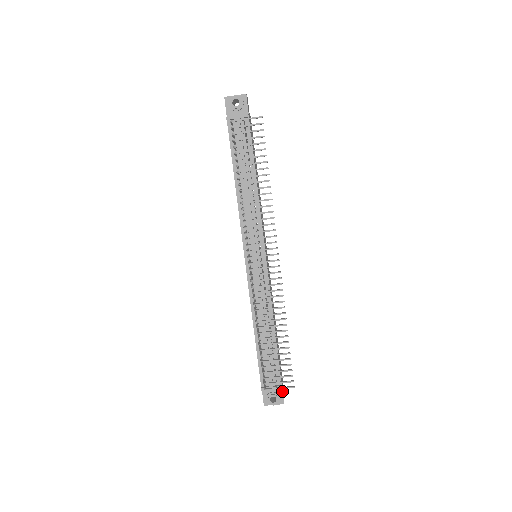
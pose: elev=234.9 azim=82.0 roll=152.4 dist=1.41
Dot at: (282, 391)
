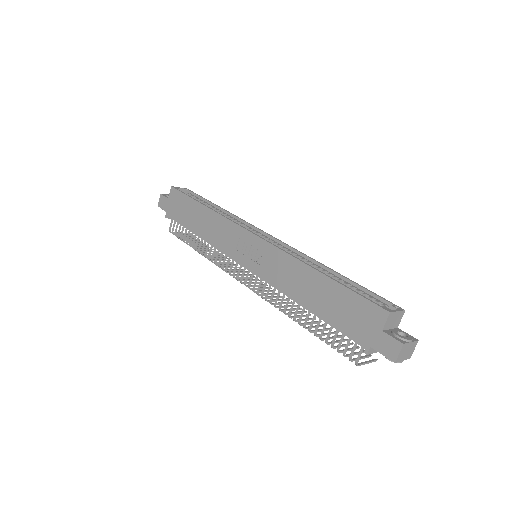
Dot at: occluded
